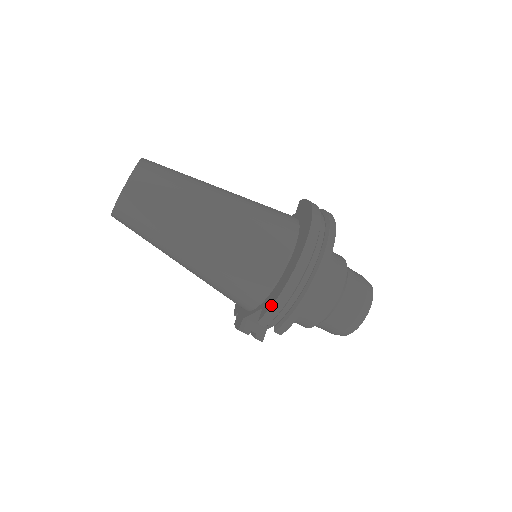
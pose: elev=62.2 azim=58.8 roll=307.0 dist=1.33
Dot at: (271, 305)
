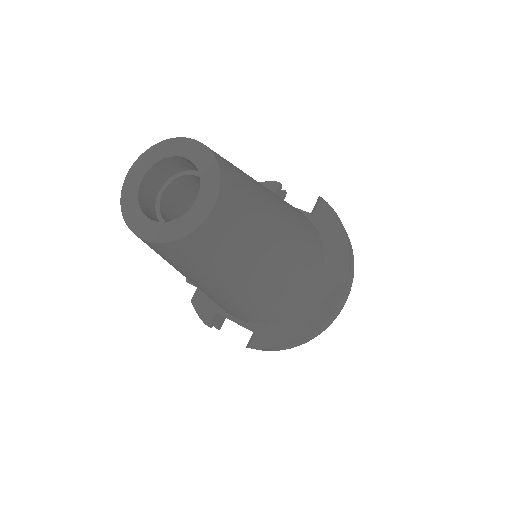
Dot at: (275, 347)
